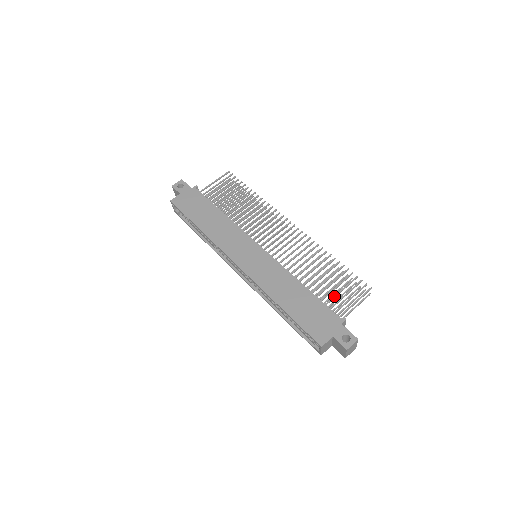
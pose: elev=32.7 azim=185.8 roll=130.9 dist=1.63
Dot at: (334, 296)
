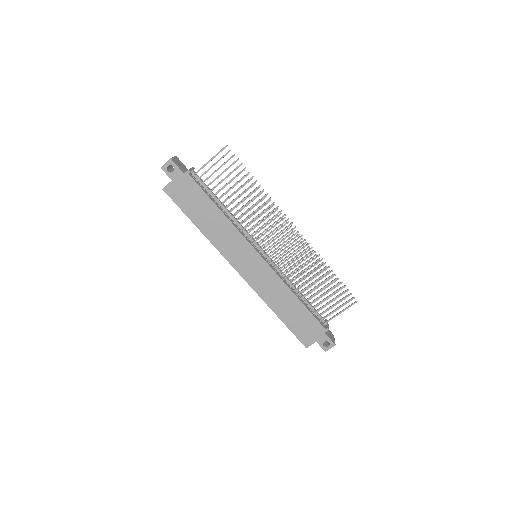
Dot at: occluded
